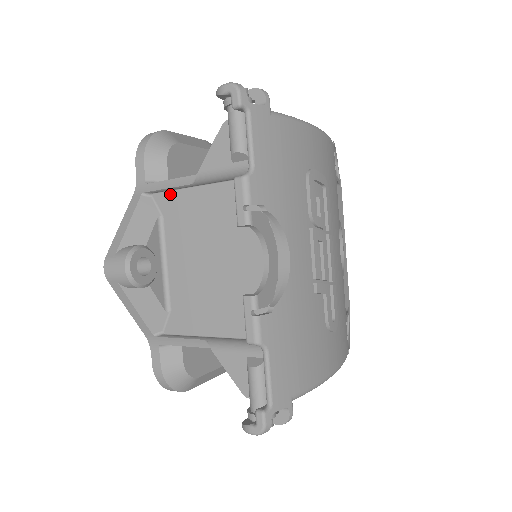
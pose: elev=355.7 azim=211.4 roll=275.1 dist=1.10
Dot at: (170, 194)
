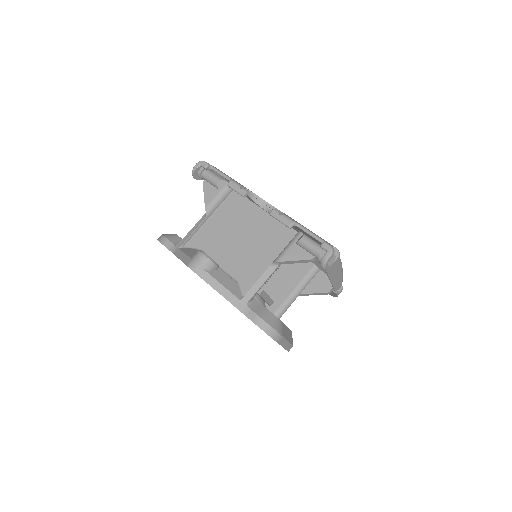
Dot at: (195, 237)
